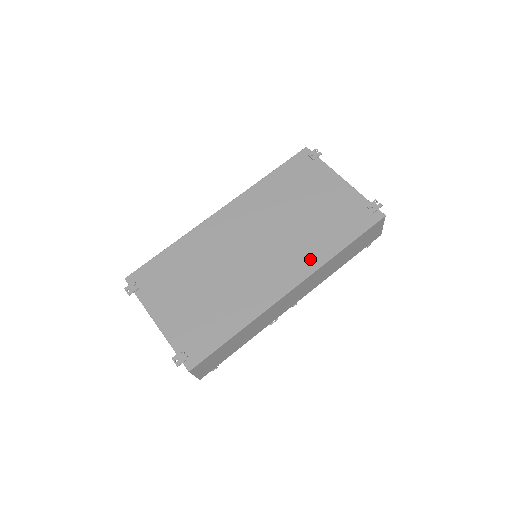
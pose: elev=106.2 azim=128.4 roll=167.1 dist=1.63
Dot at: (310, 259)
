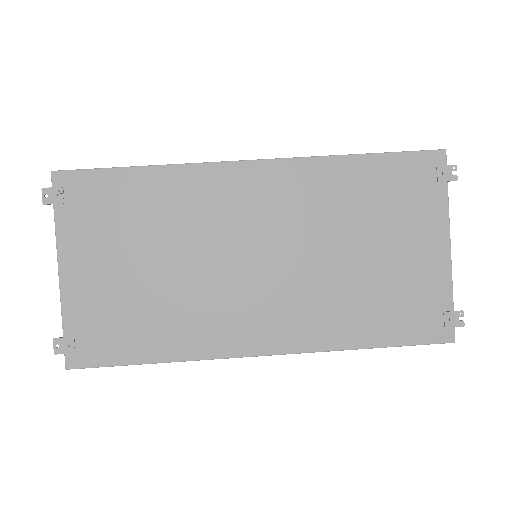
Dot at: (316, 331)
